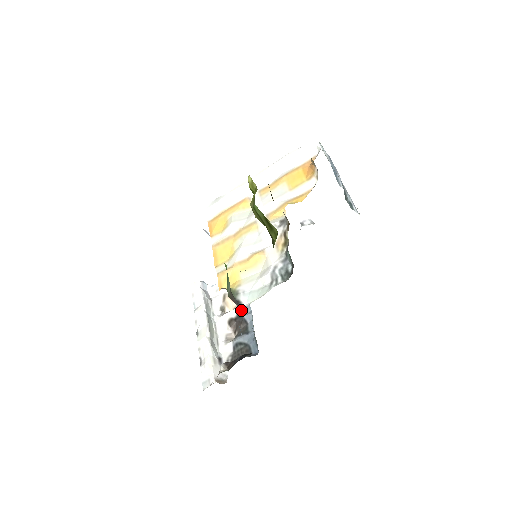
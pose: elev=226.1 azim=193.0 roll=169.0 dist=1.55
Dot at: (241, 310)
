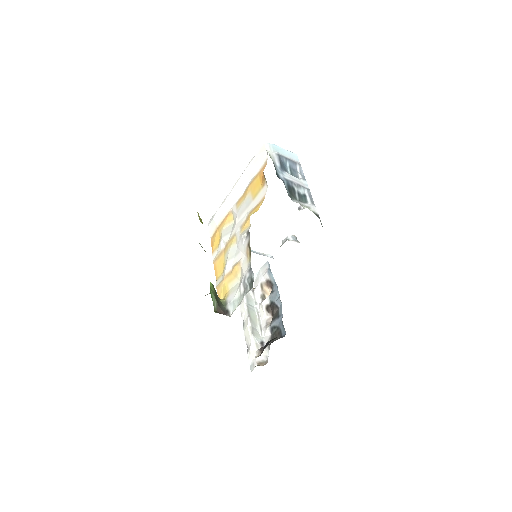
Dot at: (272, 297)
